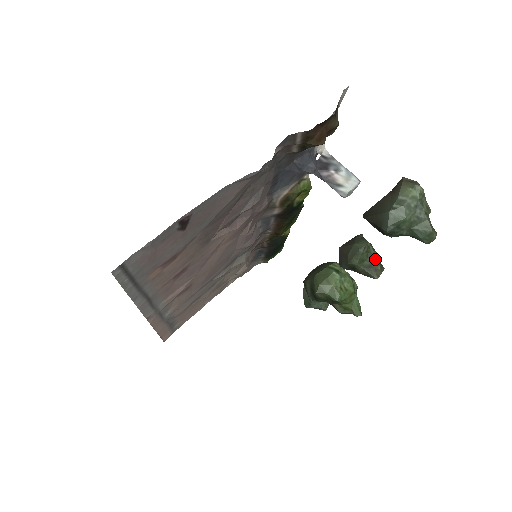
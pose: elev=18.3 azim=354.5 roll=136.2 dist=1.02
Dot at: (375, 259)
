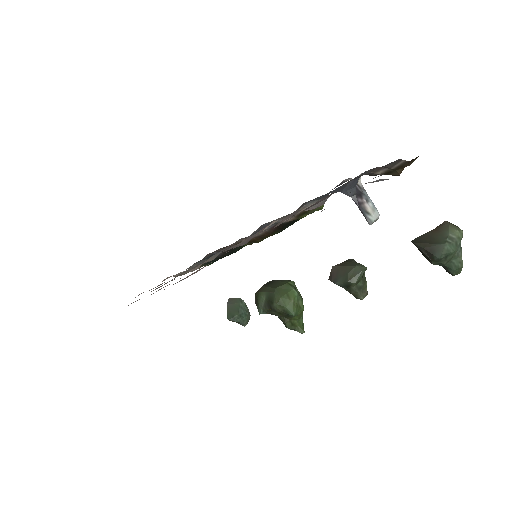
Dot at: (366, 282)
